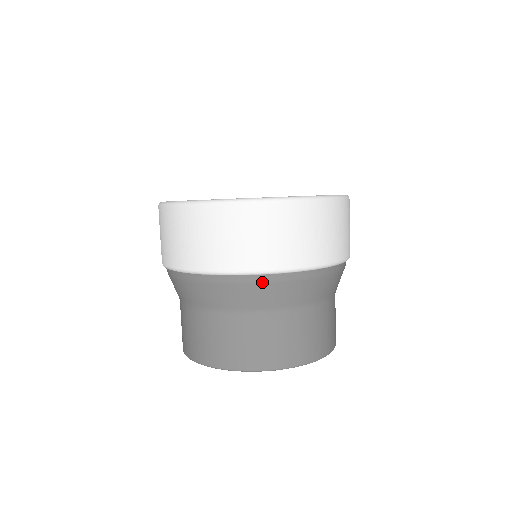
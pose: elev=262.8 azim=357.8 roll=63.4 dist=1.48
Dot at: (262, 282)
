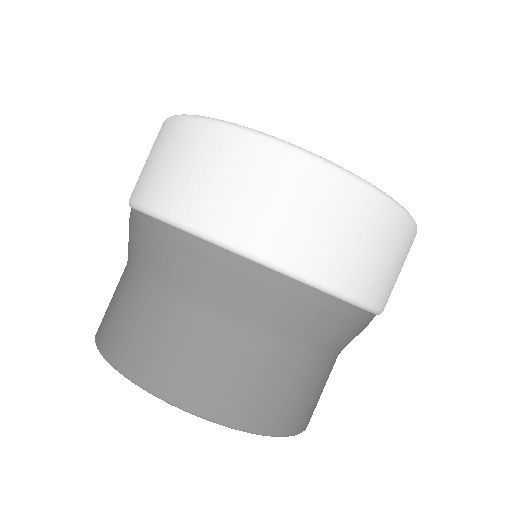
Dot at: (365, 322)
